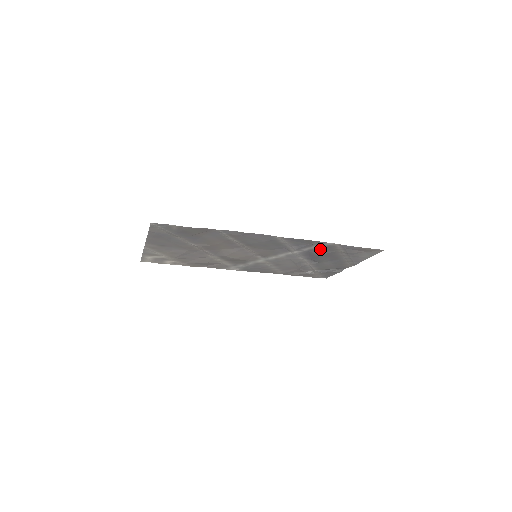
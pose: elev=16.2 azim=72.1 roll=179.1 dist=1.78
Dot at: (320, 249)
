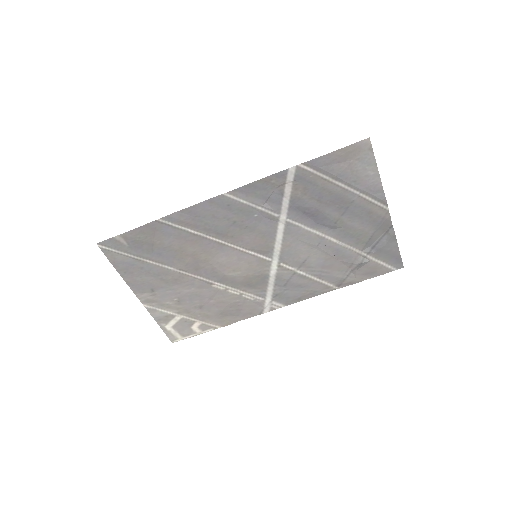
Dot at: (300, 192)
